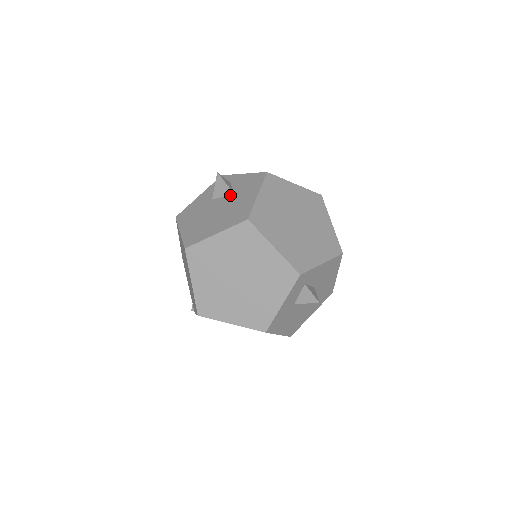
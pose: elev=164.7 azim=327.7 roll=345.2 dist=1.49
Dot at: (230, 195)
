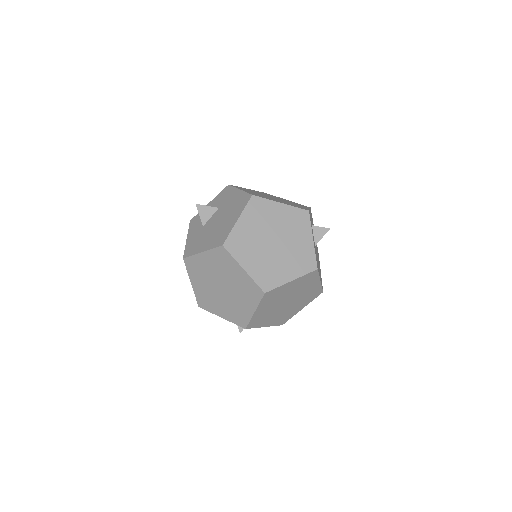
Dot at: (216, 211)
